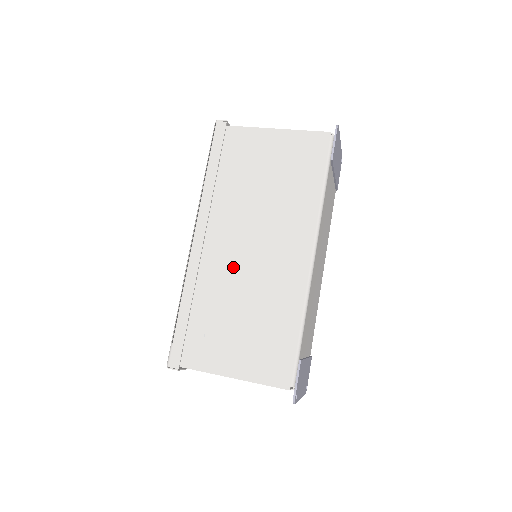
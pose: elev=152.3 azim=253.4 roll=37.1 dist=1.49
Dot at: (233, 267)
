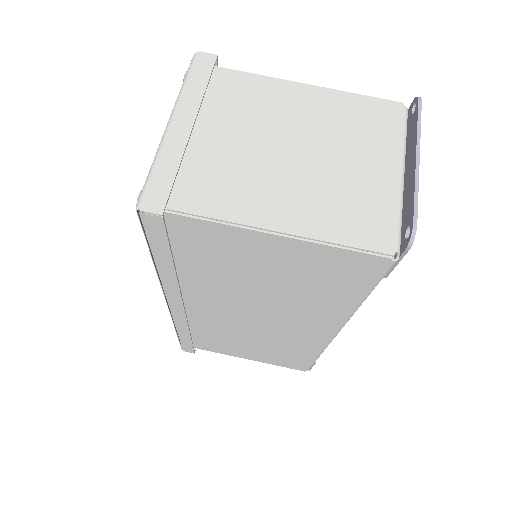
Dot at: (231, 323)
